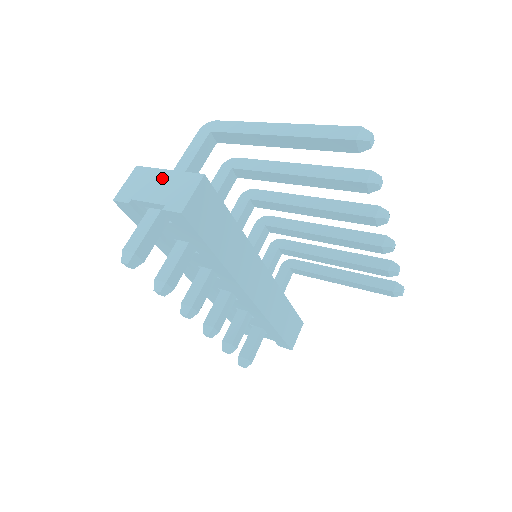
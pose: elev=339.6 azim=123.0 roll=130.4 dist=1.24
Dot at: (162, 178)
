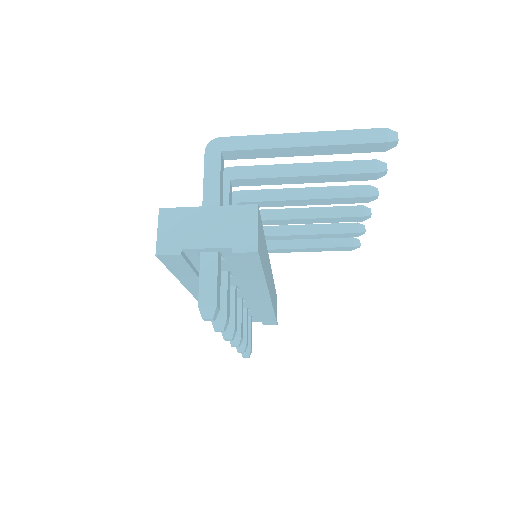
Dot at: (206, 217)
